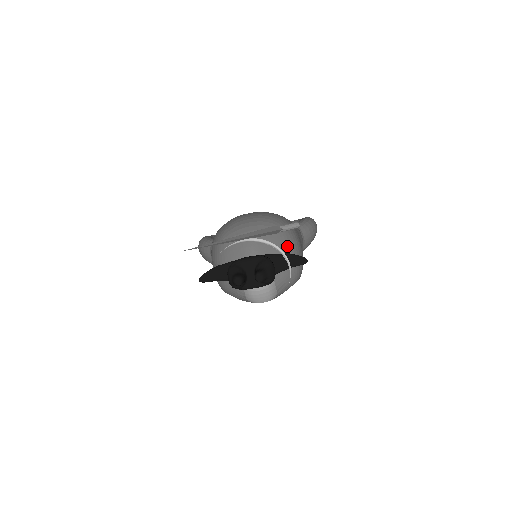
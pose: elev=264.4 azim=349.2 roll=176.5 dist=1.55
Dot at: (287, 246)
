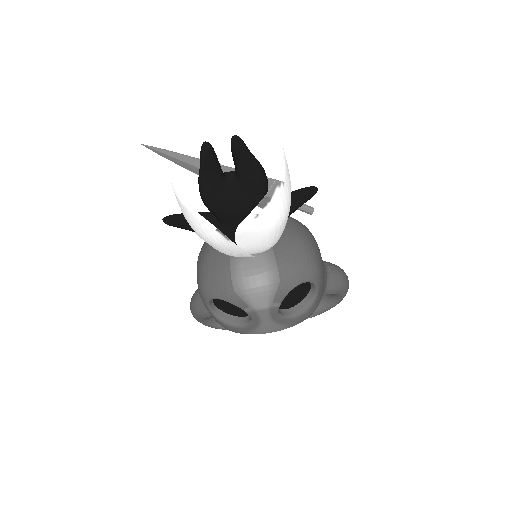
Dot at: (297, 228)
